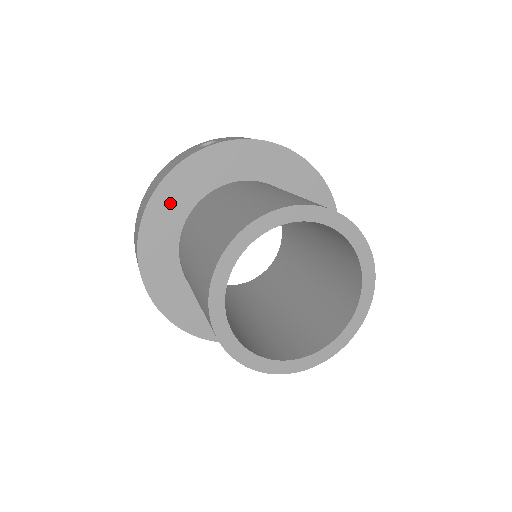
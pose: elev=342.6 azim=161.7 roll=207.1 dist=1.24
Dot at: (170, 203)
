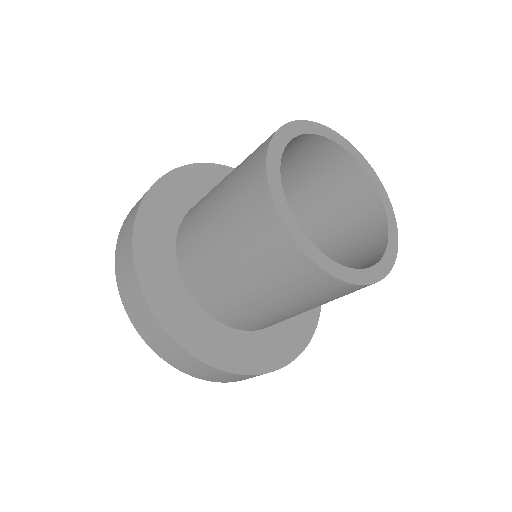
Dot at: (206, 179)
